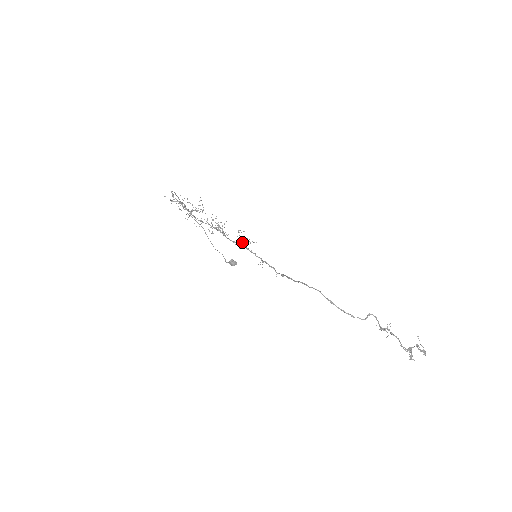
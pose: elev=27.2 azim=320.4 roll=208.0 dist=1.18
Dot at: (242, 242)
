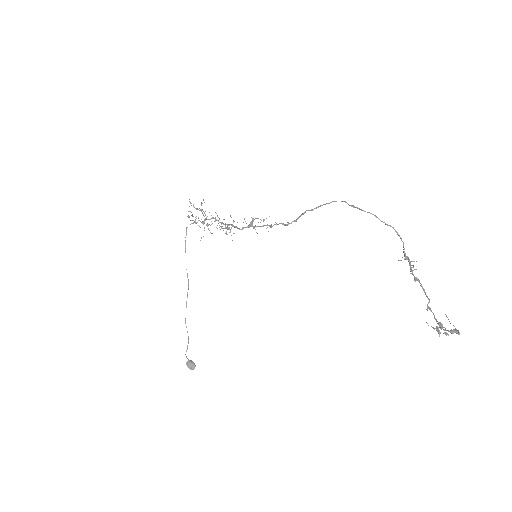
Dot at: (254, 219)
